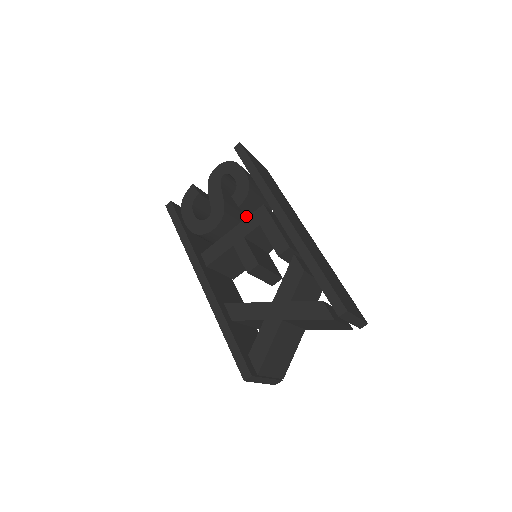
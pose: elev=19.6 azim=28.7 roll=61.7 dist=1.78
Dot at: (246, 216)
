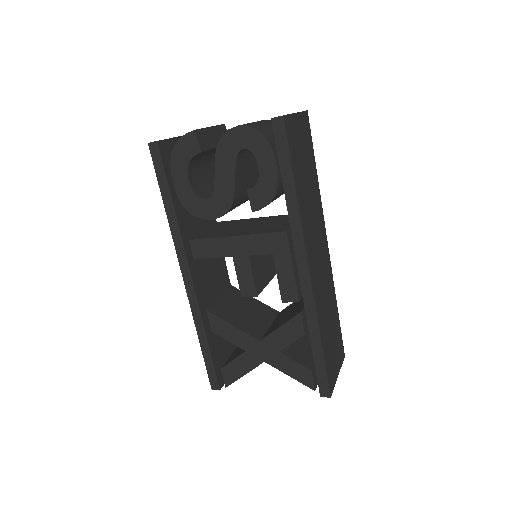
Dot at: (258, 175)
